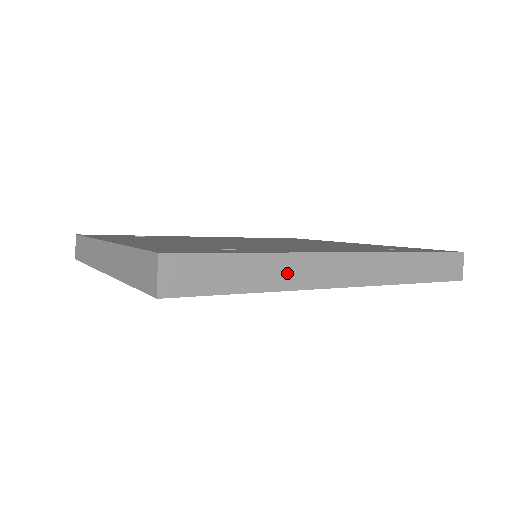
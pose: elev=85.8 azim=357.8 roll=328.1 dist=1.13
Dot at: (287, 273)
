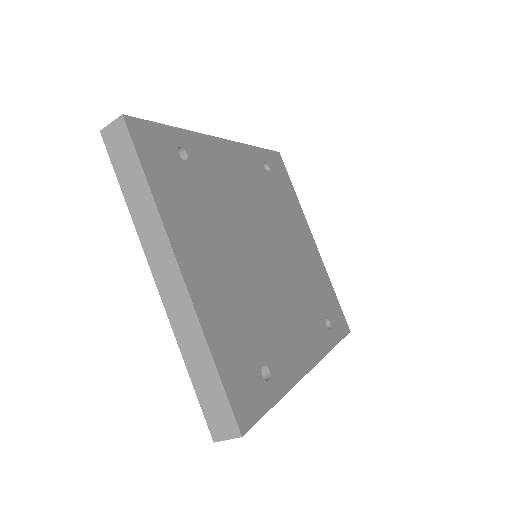
Dot at: occluded
